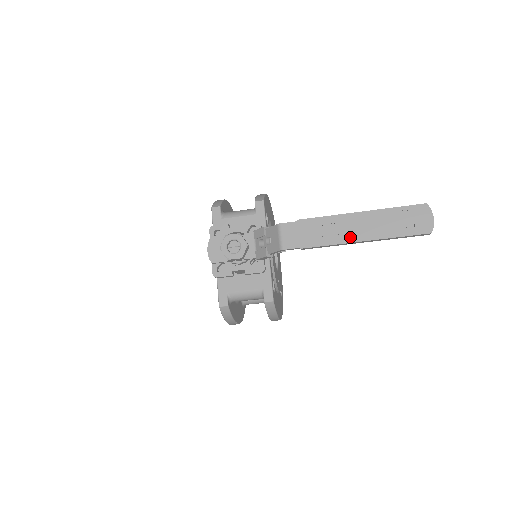
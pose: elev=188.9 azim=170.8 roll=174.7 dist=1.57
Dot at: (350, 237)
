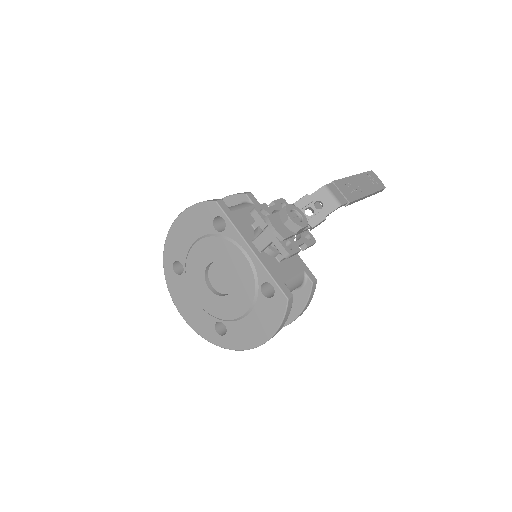
Dot at: (363, 192)
